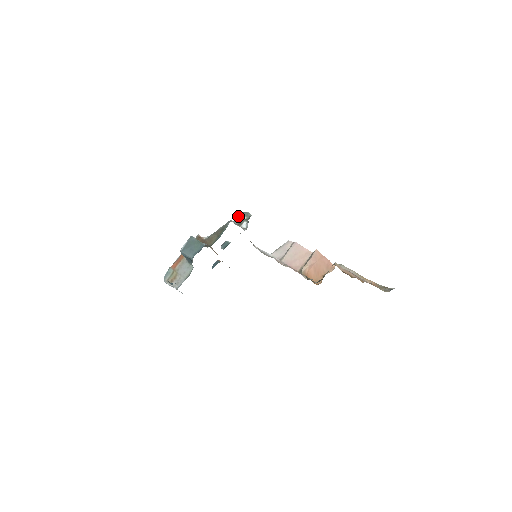
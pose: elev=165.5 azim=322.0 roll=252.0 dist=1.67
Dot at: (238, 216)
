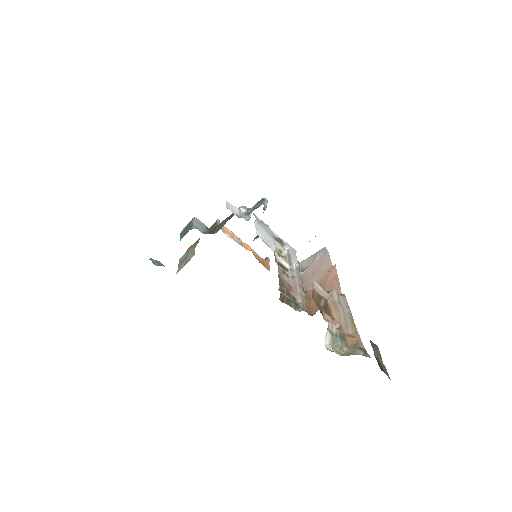
Dot at: (256, 203)
